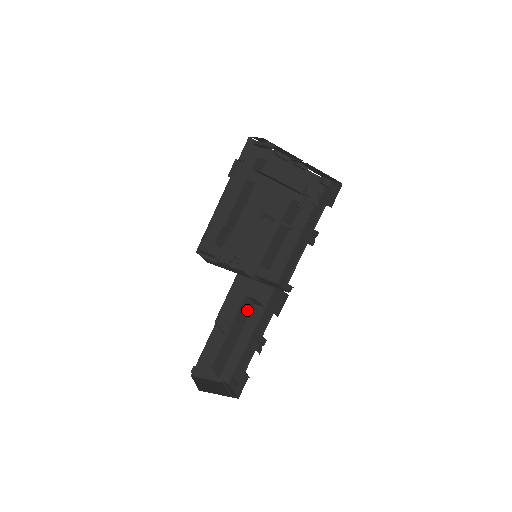
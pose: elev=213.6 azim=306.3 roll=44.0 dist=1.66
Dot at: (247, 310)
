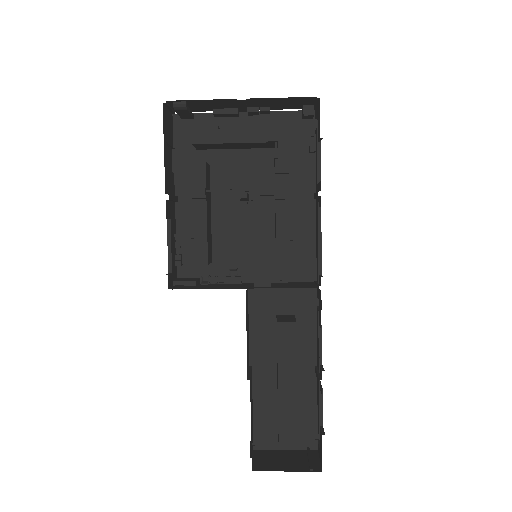
Dot at: occluded
